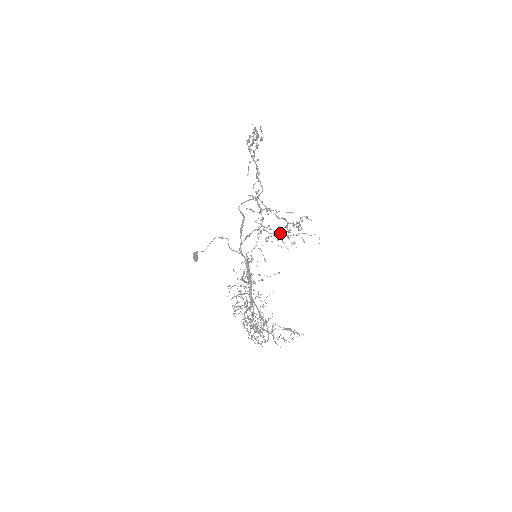
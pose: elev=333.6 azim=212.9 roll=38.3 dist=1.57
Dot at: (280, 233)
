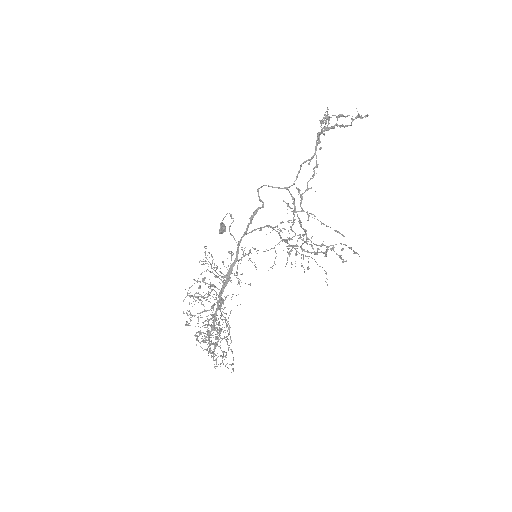
Dot at: occluded
